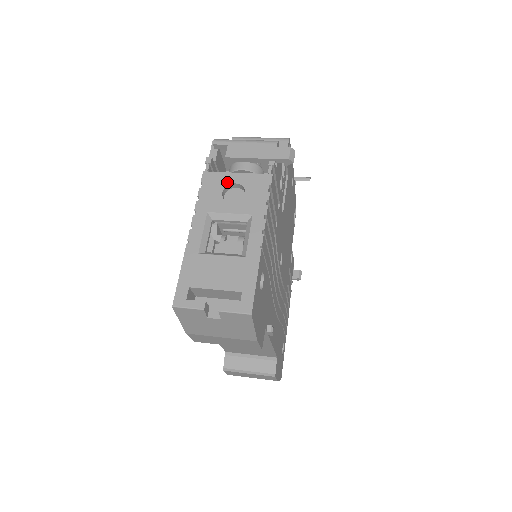
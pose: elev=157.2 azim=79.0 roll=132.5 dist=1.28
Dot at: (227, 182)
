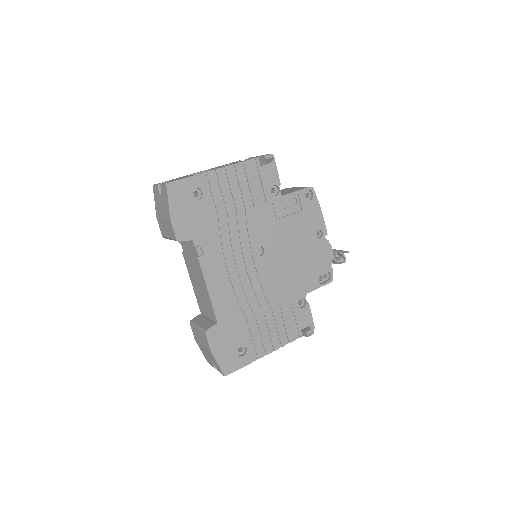
Dot at: (232, 163)
